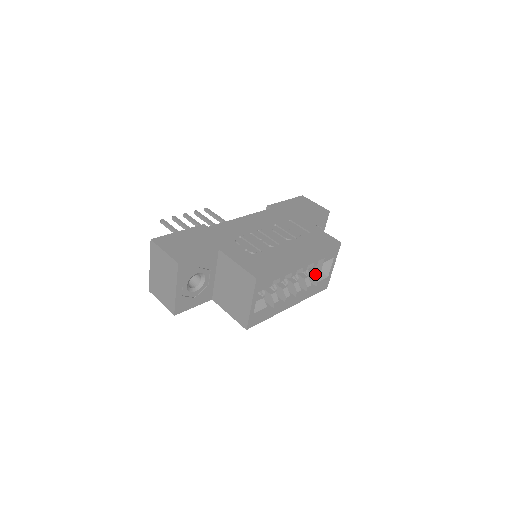
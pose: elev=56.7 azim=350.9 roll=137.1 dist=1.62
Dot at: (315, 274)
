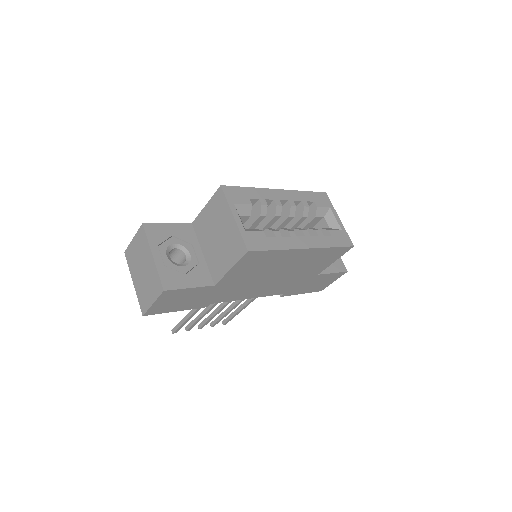
Dot at: (322, 228)
